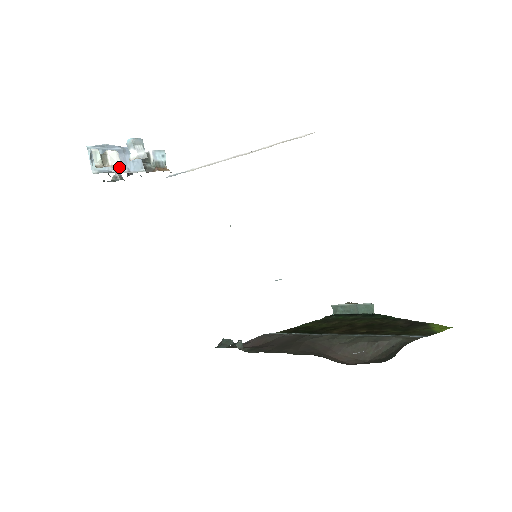
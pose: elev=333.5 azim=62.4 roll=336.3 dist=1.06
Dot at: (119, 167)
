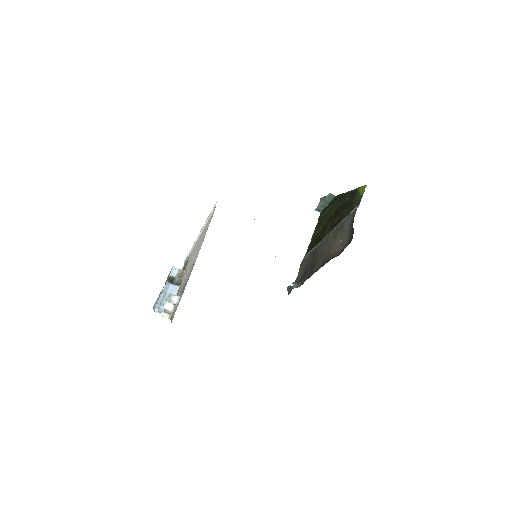
Dot at: (174, 306)
